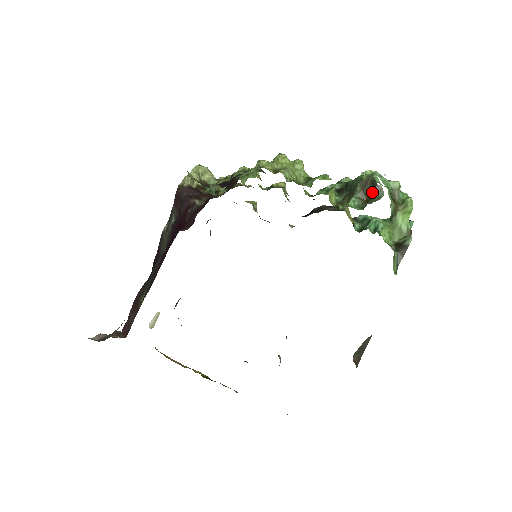
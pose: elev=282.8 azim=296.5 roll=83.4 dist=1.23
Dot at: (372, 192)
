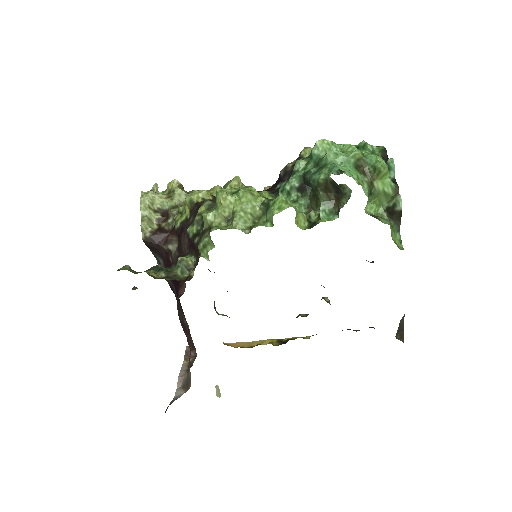
Dot at: (337, 192)
